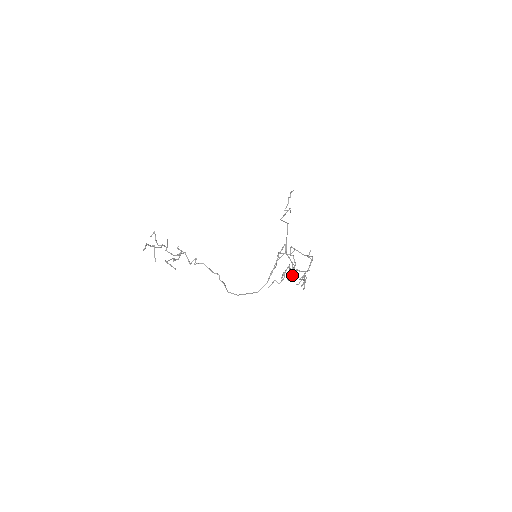
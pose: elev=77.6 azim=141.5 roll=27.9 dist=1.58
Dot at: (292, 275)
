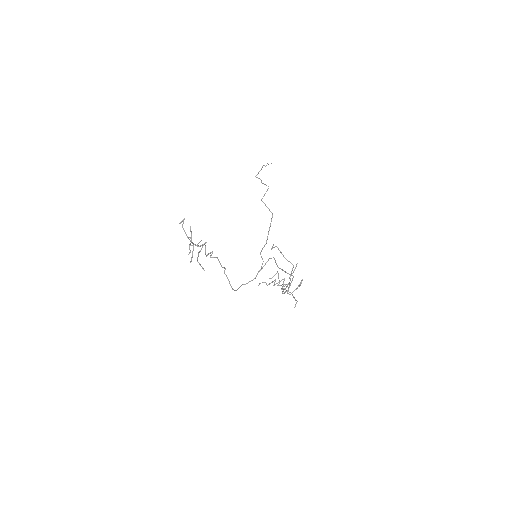
Dot at: occluded
